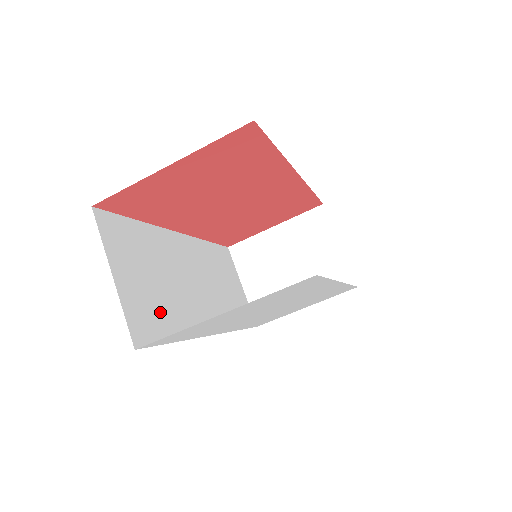
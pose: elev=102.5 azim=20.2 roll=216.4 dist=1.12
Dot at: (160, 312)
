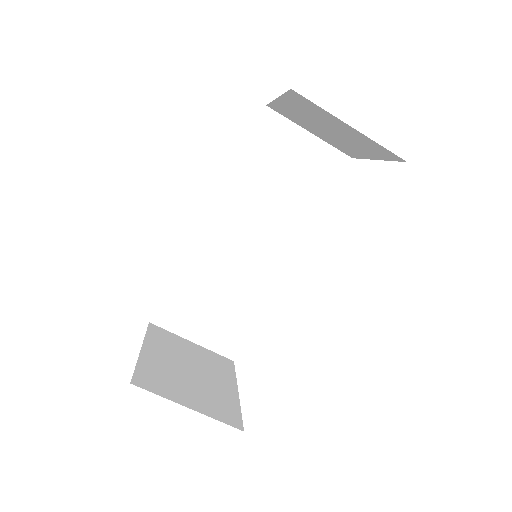
Dot at: (234, 317)
